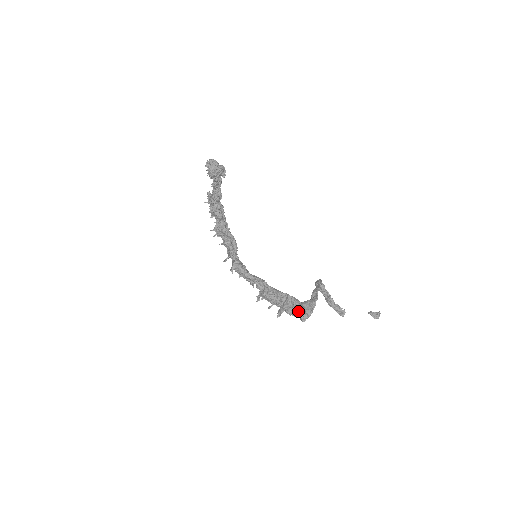
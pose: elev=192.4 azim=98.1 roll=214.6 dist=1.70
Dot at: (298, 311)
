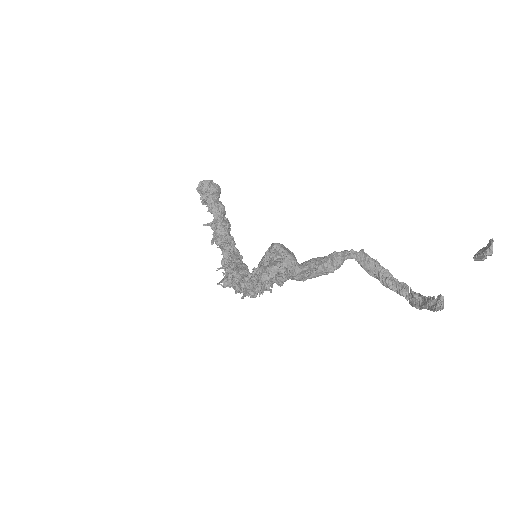
Dot at: occluded
